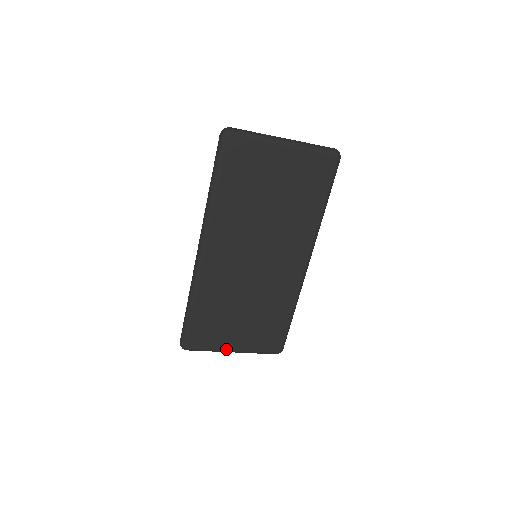
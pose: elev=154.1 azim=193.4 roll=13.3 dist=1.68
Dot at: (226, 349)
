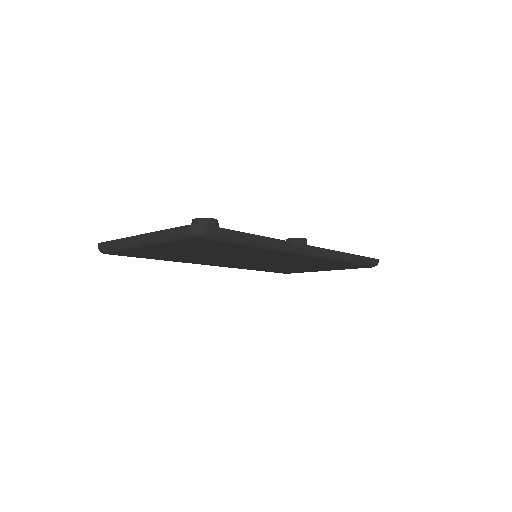
Dot at: occluded
